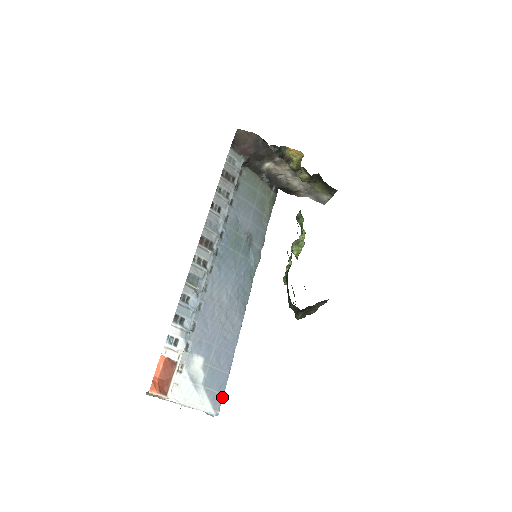
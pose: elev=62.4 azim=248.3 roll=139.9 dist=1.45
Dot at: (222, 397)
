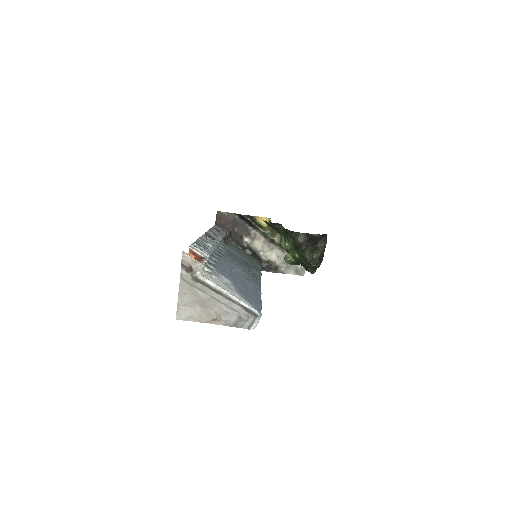
Dot at: (260, 308)
